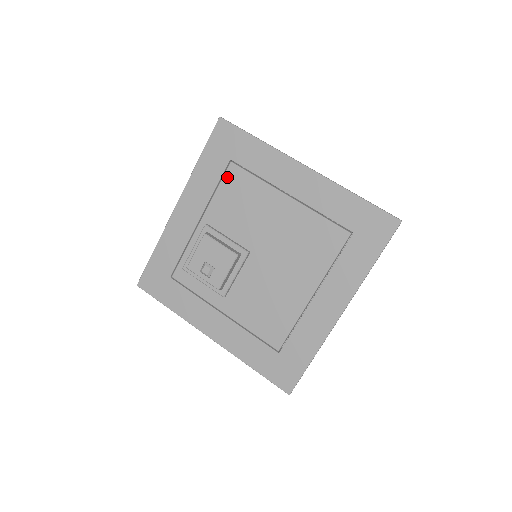
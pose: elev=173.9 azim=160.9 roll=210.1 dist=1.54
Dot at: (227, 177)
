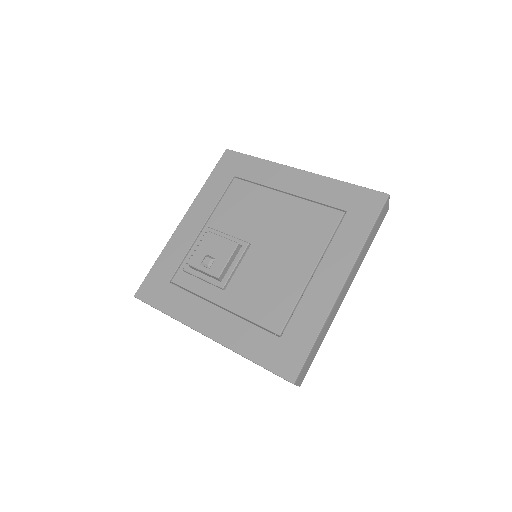
Dot at: (231, 189)
